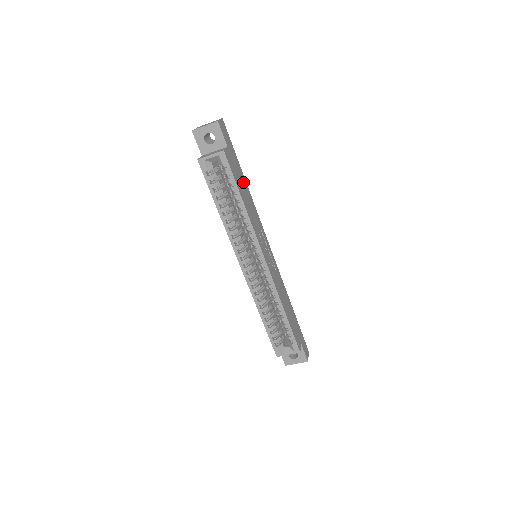
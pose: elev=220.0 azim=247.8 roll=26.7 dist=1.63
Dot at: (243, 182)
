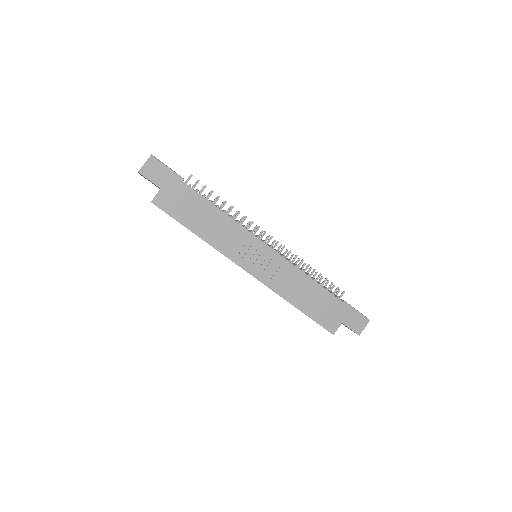
Dot at: (199, 206)
